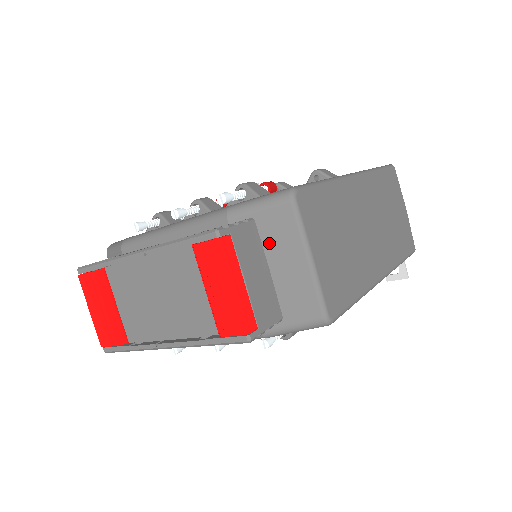
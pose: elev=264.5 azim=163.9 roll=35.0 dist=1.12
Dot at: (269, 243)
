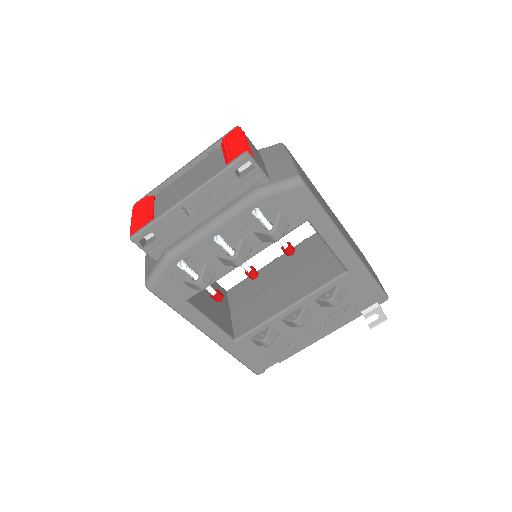
Dot at: (266, 157)
